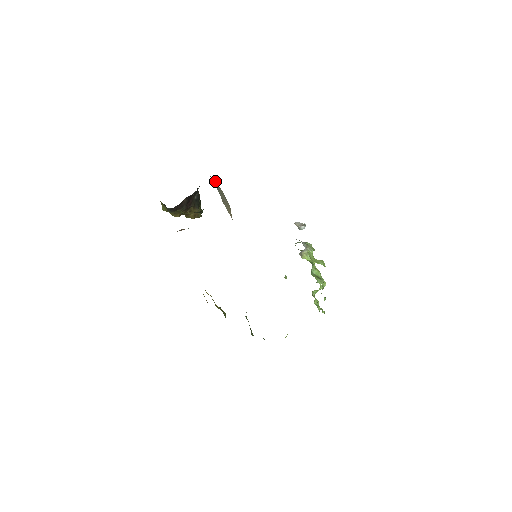
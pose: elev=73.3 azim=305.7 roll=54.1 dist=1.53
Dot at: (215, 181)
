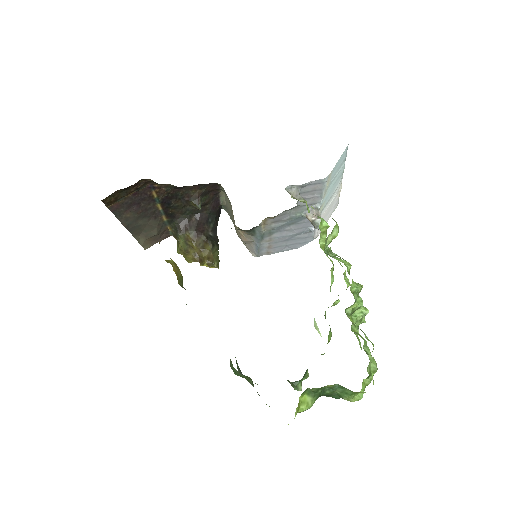
Dot at: (225, 198)
